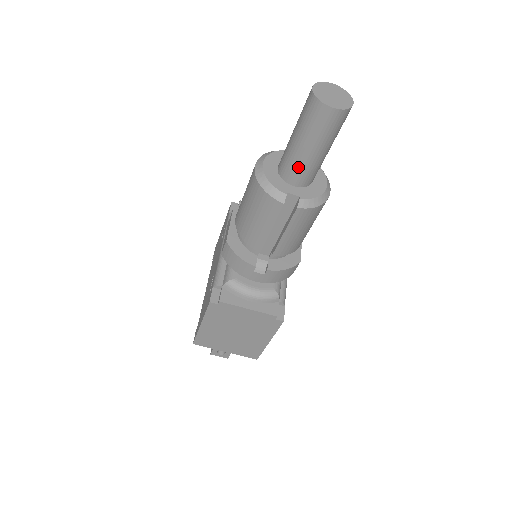
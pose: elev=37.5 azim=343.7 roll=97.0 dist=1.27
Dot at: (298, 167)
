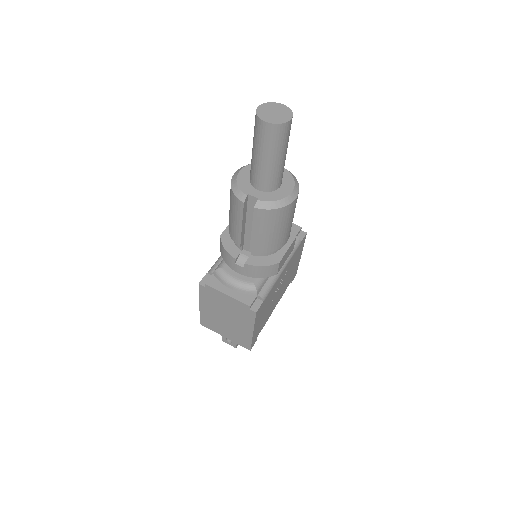
Dot at: (256, 173)
